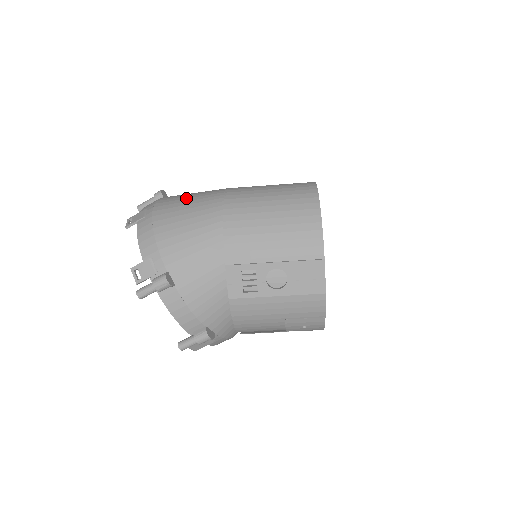
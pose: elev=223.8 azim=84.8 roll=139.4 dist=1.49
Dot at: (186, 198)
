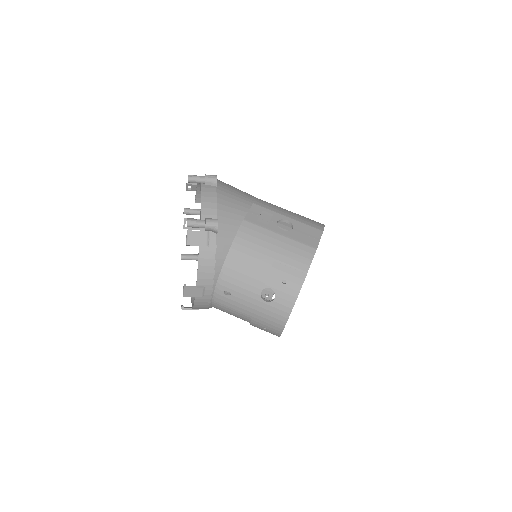
Dot at: occluded
